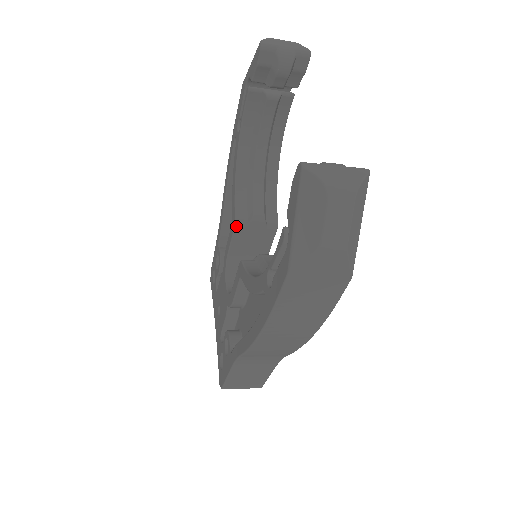
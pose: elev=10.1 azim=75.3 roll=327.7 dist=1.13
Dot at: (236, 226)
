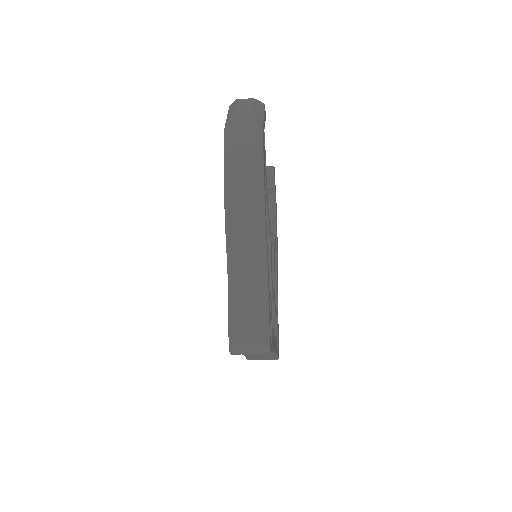
Dot at: occluded
